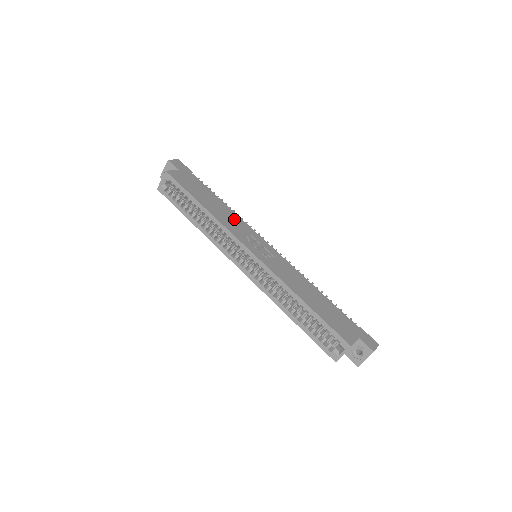
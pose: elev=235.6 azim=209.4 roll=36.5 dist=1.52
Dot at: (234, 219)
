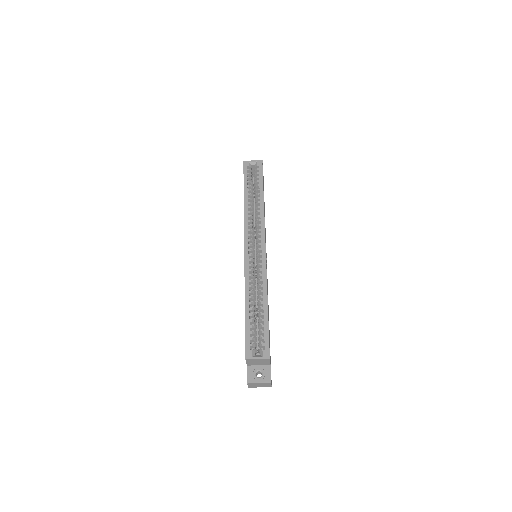
Dot at: occluded
